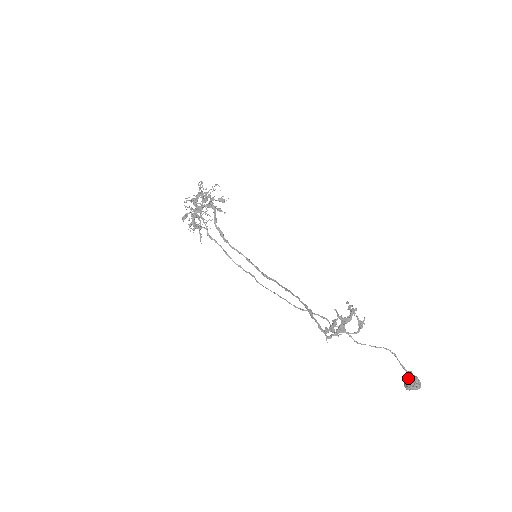
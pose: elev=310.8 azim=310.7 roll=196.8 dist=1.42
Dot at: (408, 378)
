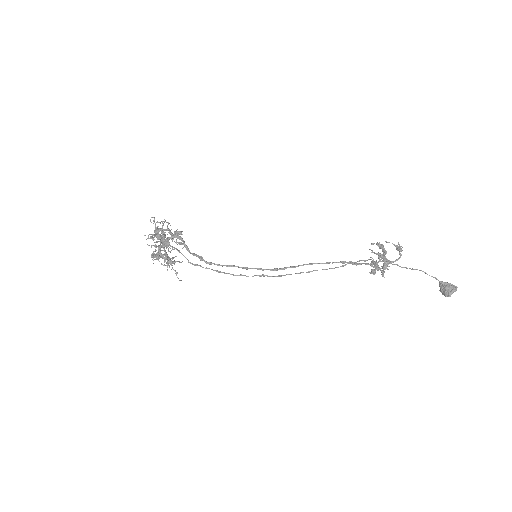
Dot at: (445, 286)
